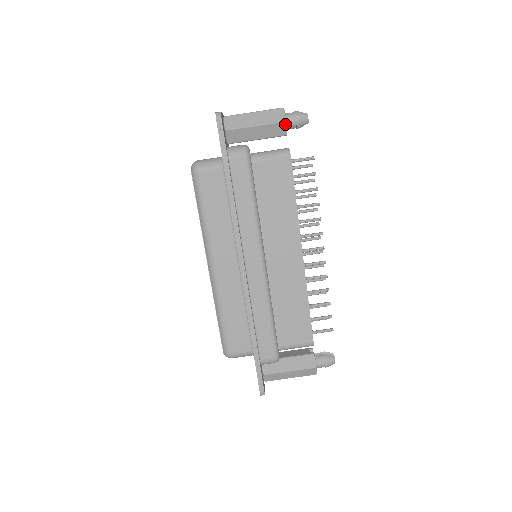
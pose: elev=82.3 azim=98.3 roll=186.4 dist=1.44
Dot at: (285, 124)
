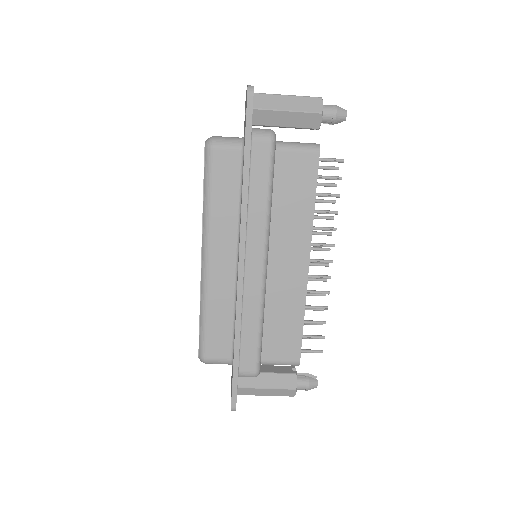
Dot at: (321, 116)
